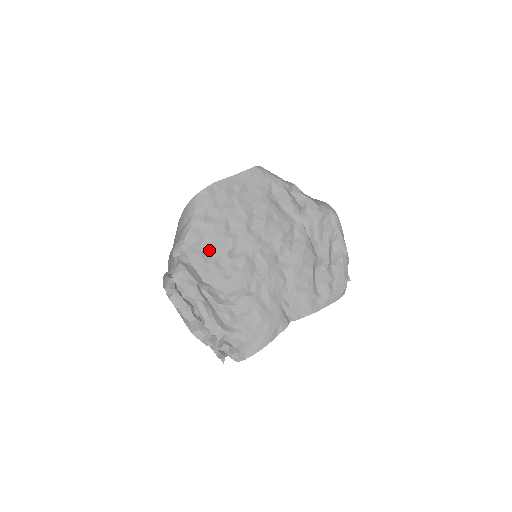
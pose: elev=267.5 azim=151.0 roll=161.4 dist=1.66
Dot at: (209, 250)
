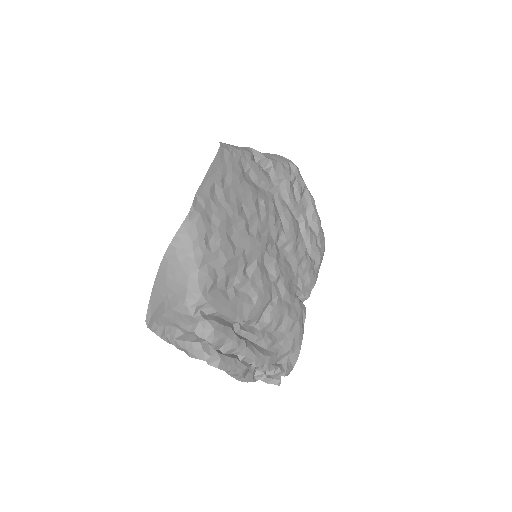
Dot at: (226, 283)
